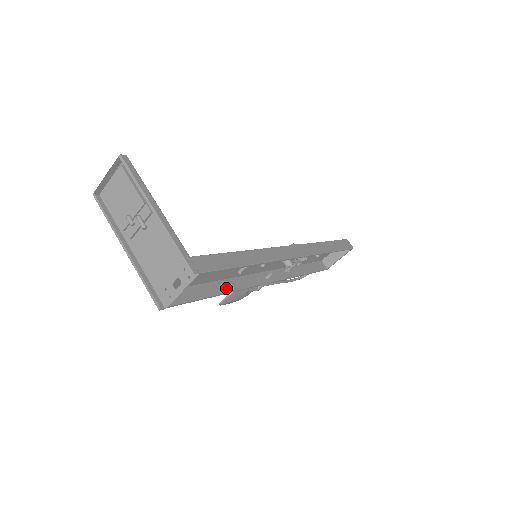
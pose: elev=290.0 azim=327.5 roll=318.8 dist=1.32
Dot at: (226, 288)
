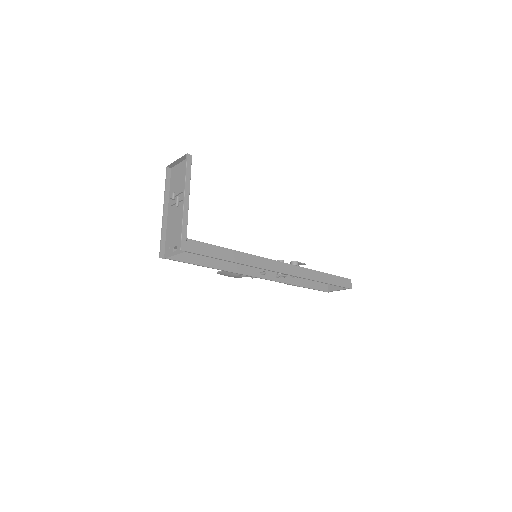
Dot at: (220, 266)
